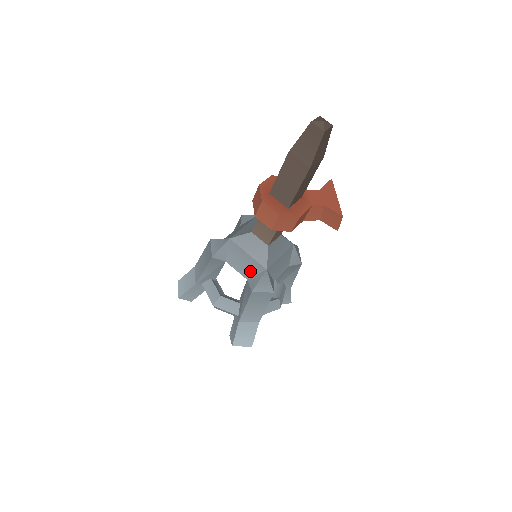
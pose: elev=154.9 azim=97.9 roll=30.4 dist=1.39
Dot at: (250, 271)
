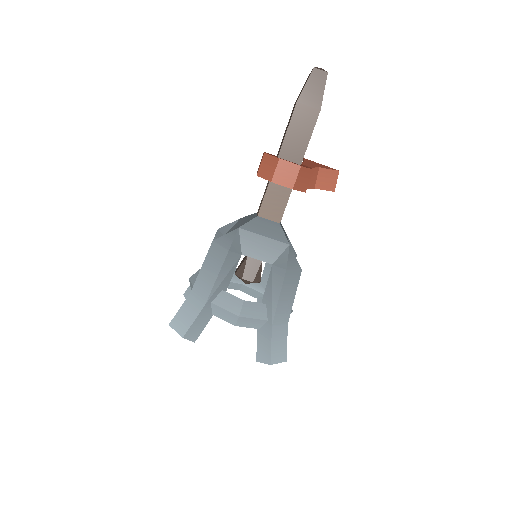
Dot at: (272, 254)
